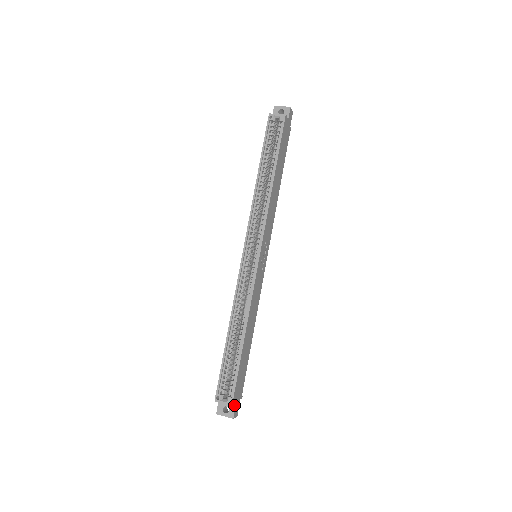
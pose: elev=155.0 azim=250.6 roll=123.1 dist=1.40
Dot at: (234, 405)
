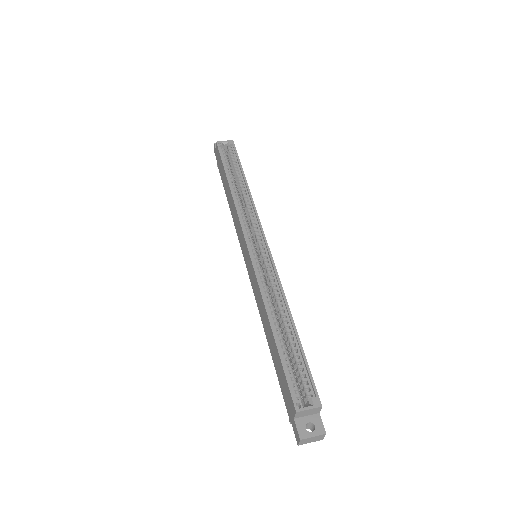
Dot at: (318, 415)
